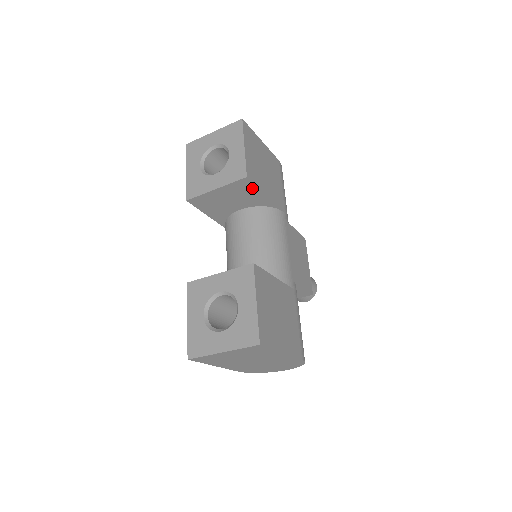
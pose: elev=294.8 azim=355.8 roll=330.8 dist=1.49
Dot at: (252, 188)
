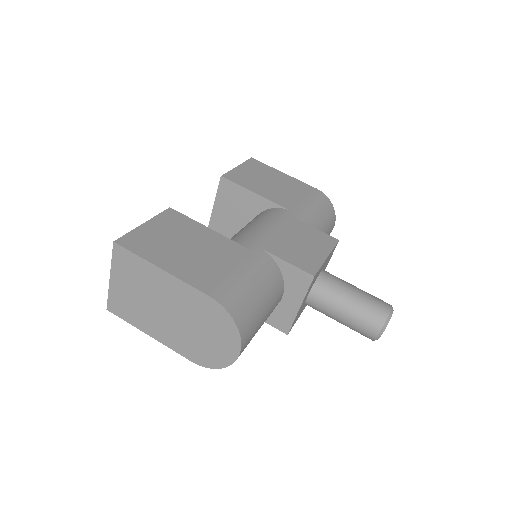
Dot at: (236, 189)
